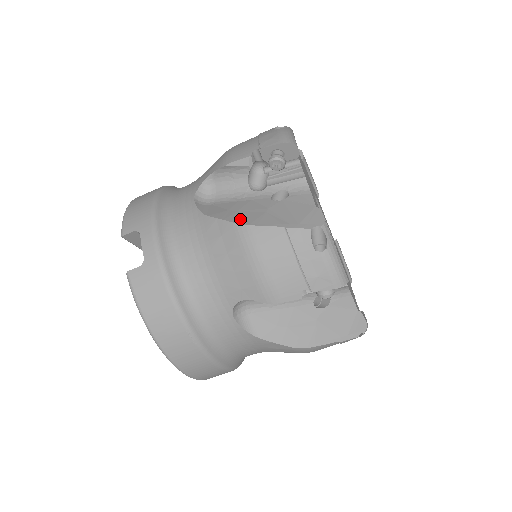
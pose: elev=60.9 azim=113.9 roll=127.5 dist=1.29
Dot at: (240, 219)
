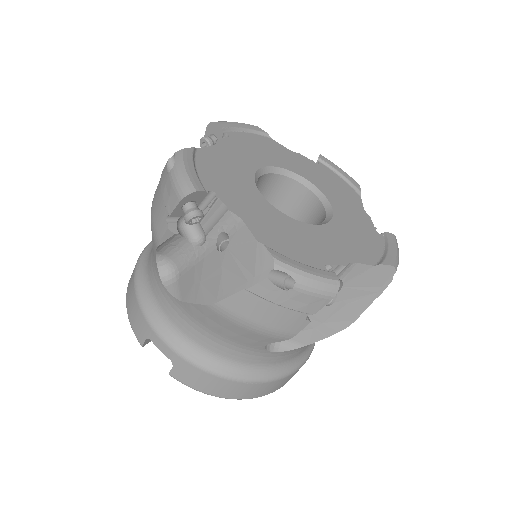
Dot at: (207, 296)
